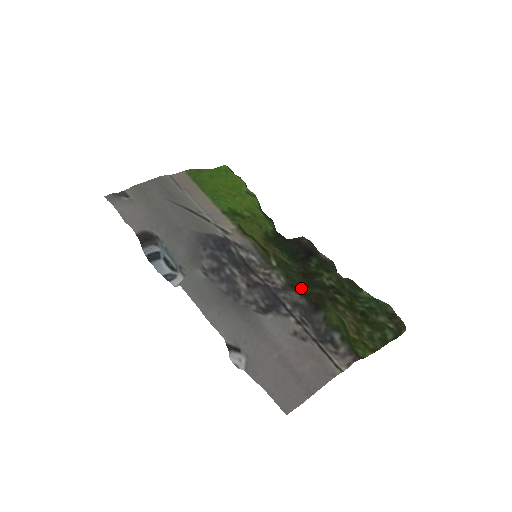
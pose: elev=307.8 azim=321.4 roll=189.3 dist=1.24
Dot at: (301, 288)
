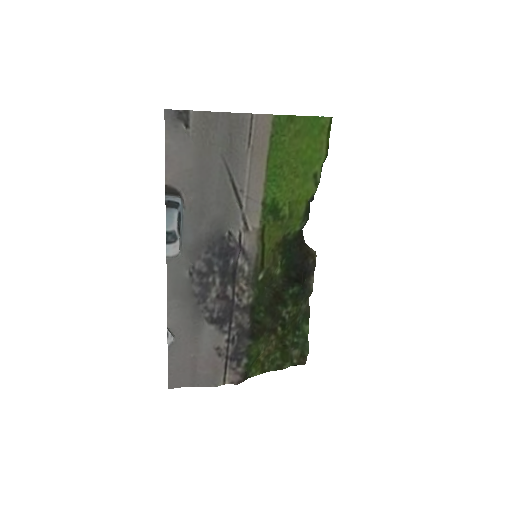
Dot at: (258, 312)
